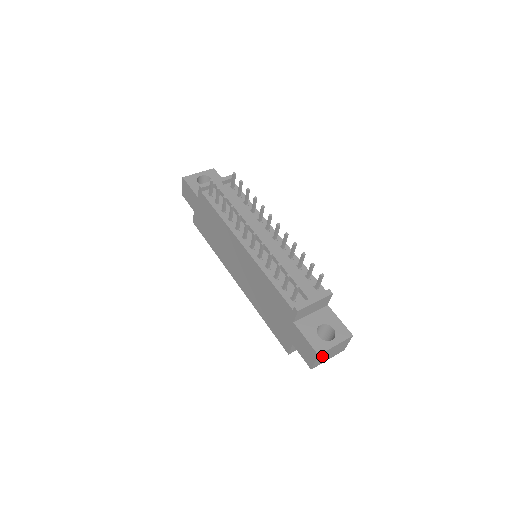
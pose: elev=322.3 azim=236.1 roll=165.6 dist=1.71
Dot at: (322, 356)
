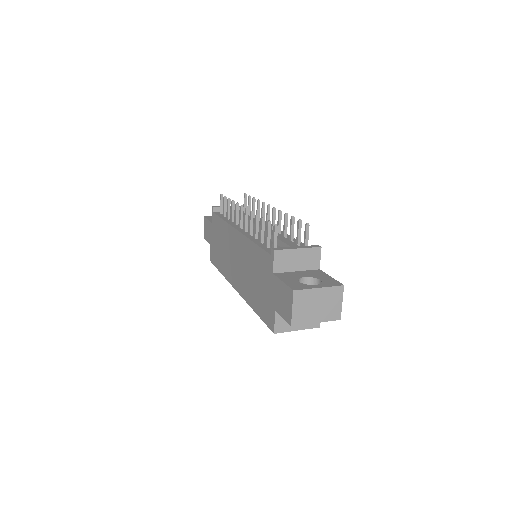
Dot at: (302, 301)
